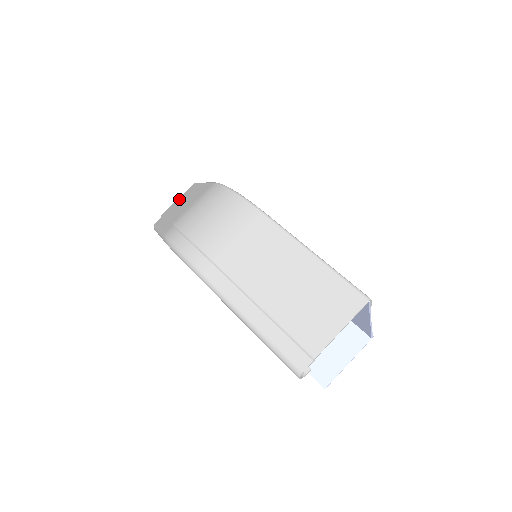
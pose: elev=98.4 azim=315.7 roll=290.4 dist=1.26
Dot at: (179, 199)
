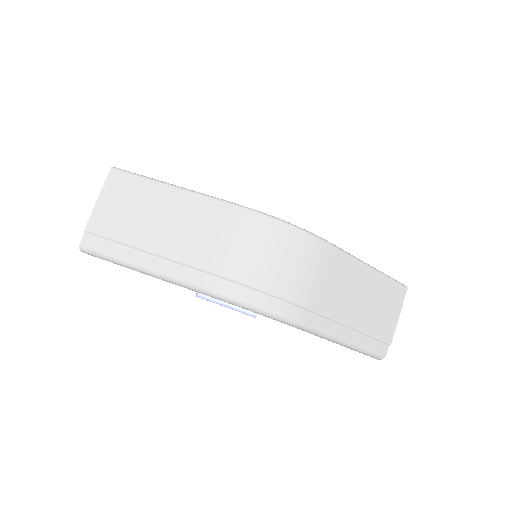
Dot at: (112, 203)
